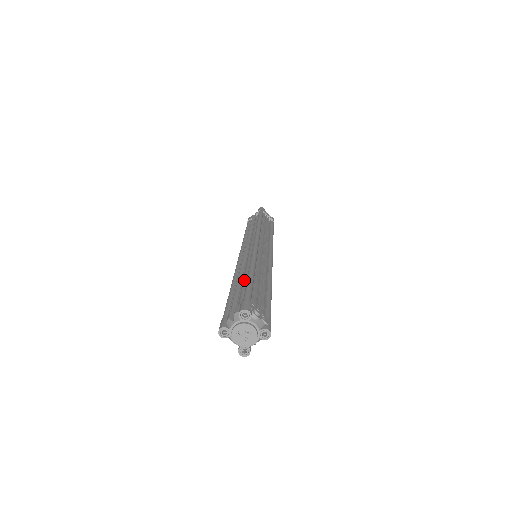
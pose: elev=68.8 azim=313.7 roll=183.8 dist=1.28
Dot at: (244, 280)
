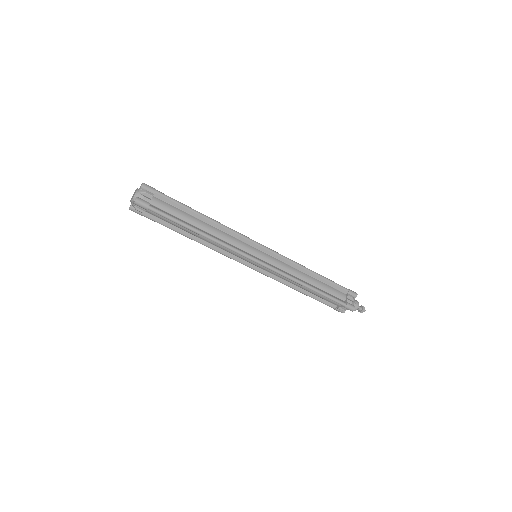
Dot at: occluded
